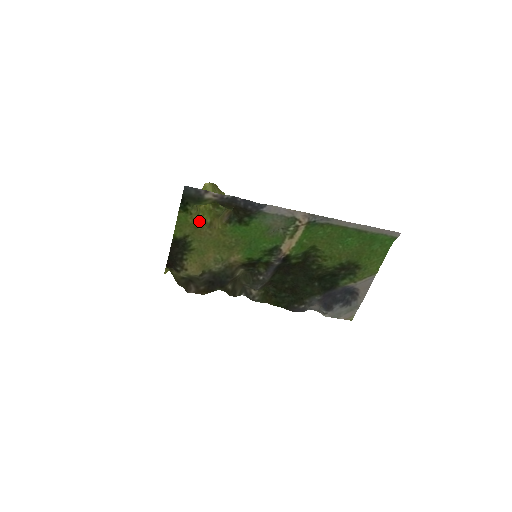
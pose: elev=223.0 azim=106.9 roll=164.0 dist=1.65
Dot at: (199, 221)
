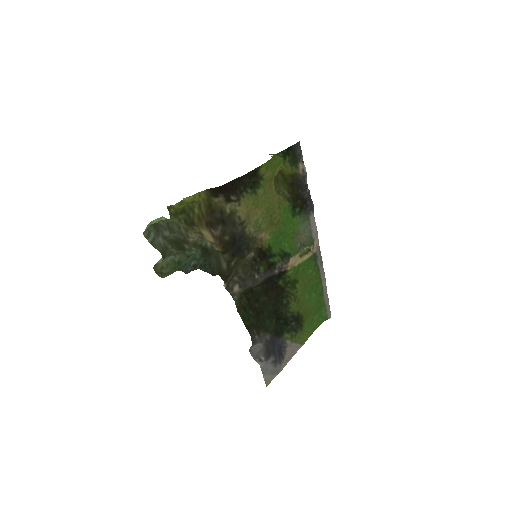
Dot at: occluded
